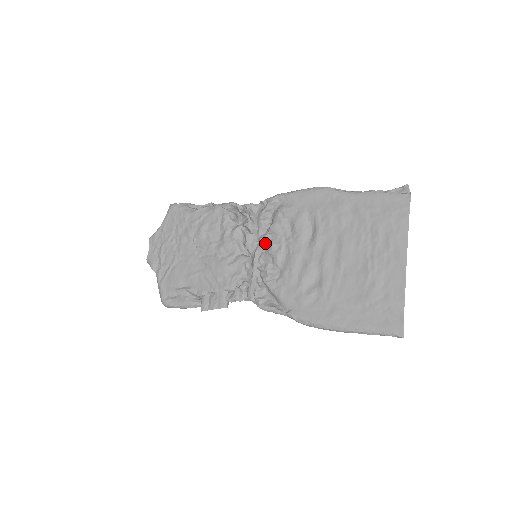
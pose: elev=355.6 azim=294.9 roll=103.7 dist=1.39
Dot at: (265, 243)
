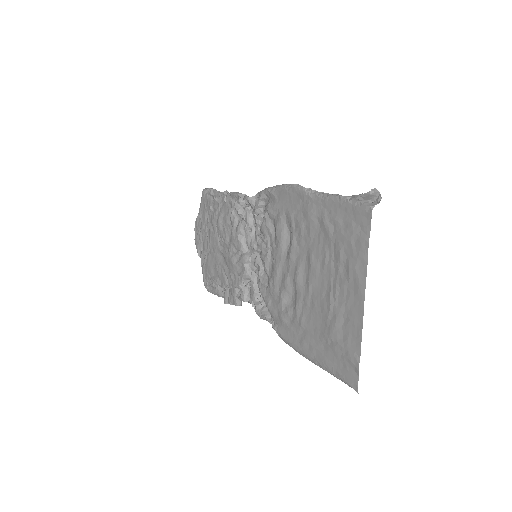
Dot at: (258, 245)
